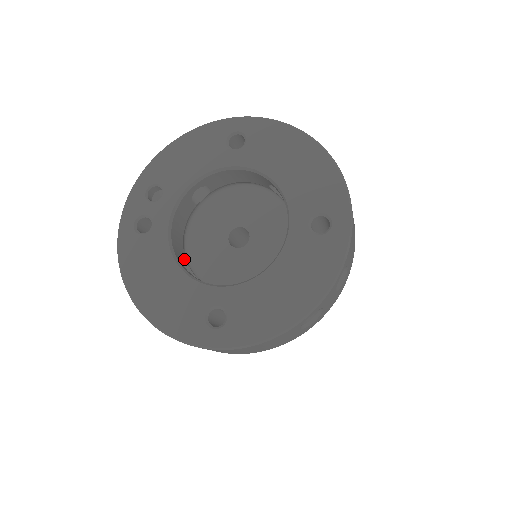
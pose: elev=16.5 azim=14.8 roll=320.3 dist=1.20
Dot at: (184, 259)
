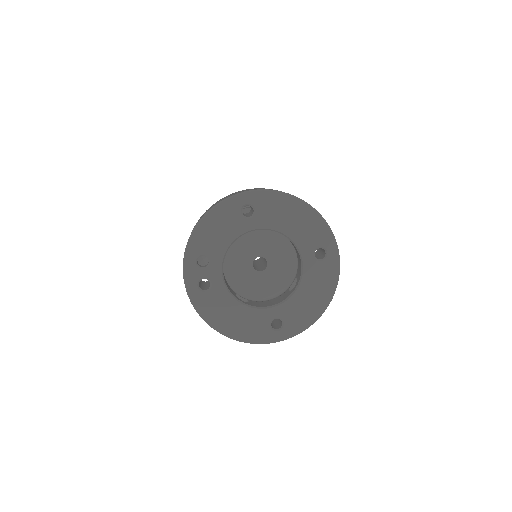
Dot at: (233, 291)
